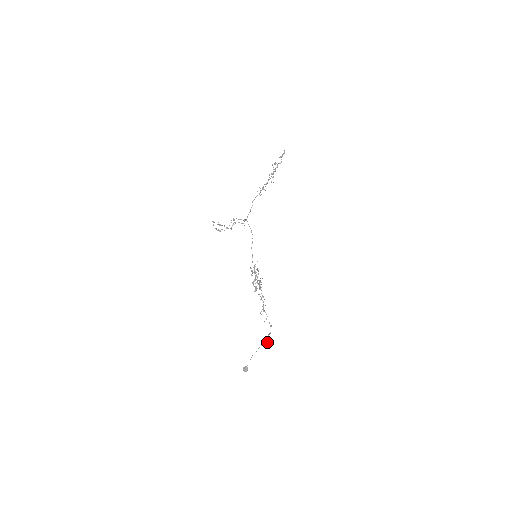
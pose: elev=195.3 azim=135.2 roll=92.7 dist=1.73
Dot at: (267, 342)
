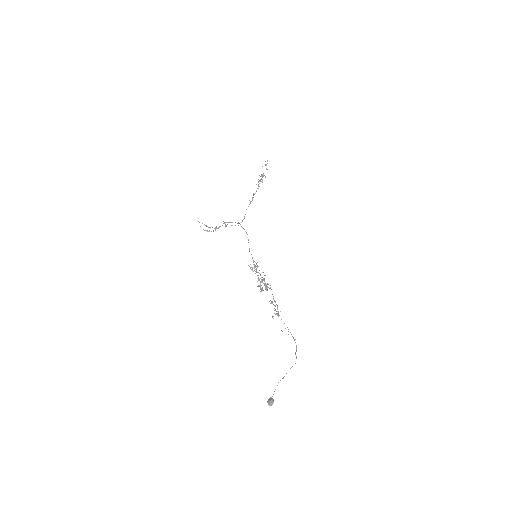
Dot at: (295, 363)
